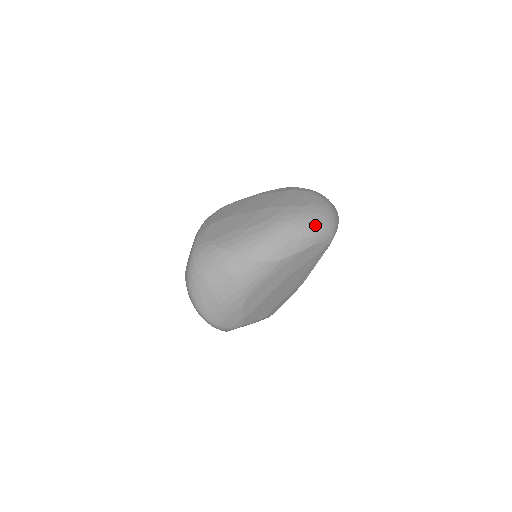
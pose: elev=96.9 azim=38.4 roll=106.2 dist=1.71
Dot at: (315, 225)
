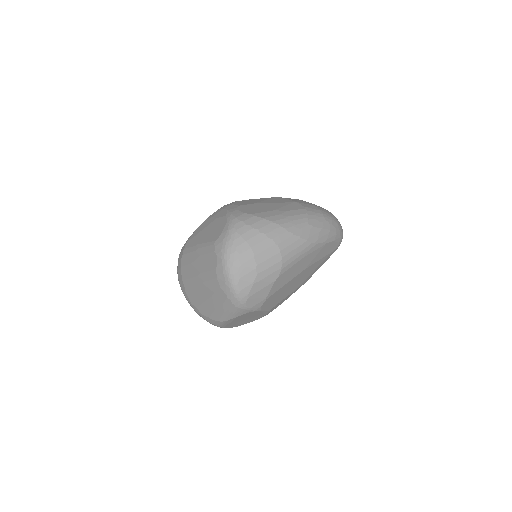
Dot at: (337, 224)
